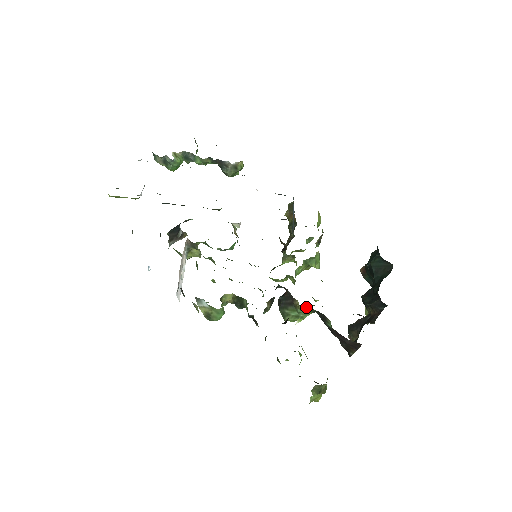
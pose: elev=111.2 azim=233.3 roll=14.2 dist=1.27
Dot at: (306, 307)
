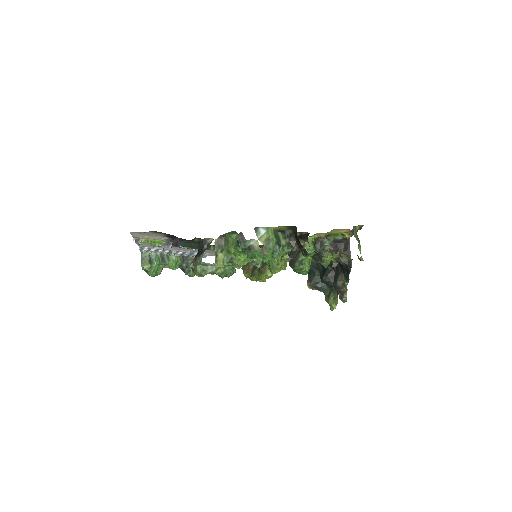
Dot at: (309, 239)
